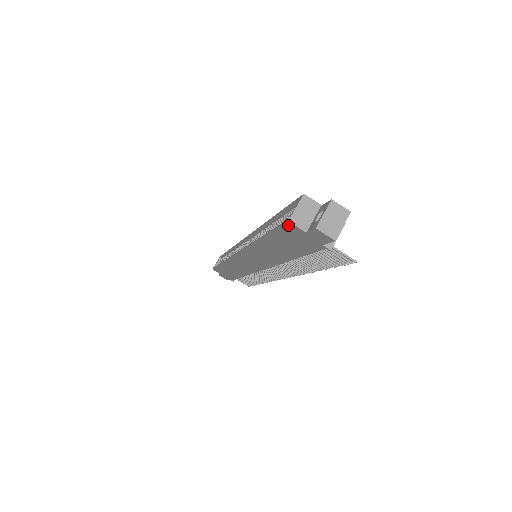
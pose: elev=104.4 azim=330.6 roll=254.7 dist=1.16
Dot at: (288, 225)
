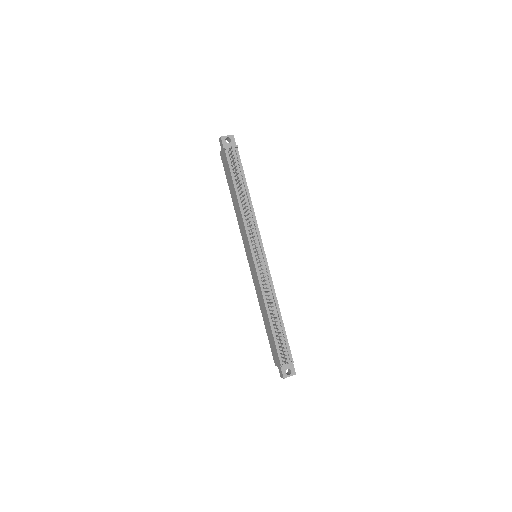
Dot at: (221, 156)
